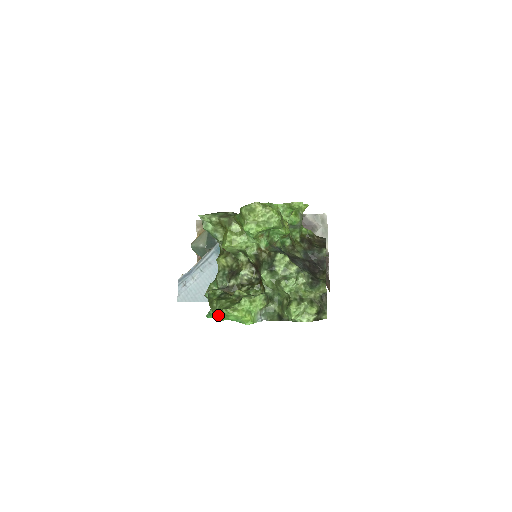
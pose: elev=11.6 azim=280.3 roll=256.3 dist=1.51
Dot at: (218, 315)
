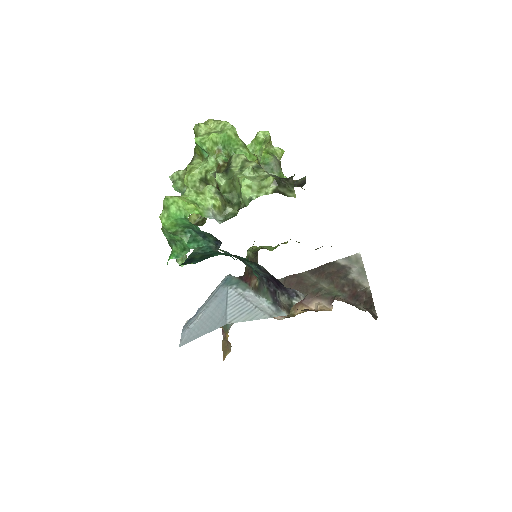
Dot at: (160, 216)
